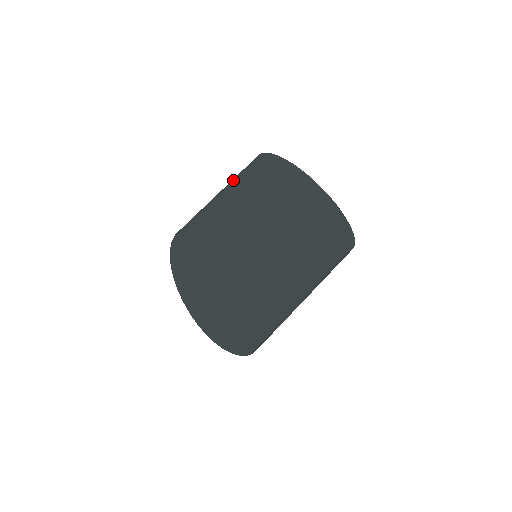
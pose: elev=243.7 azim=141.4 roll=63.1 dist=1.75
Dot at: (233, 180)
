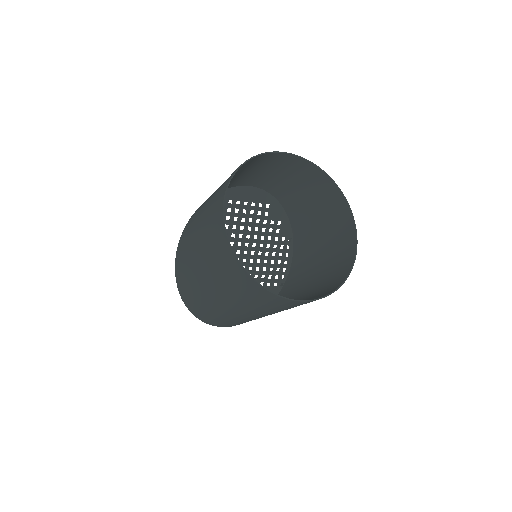
Dot at: (204, 231)
